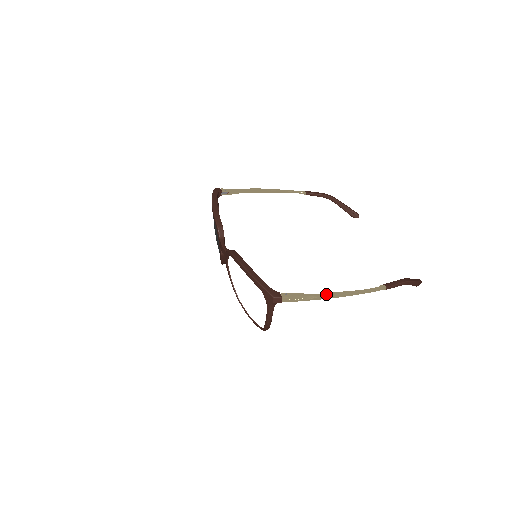
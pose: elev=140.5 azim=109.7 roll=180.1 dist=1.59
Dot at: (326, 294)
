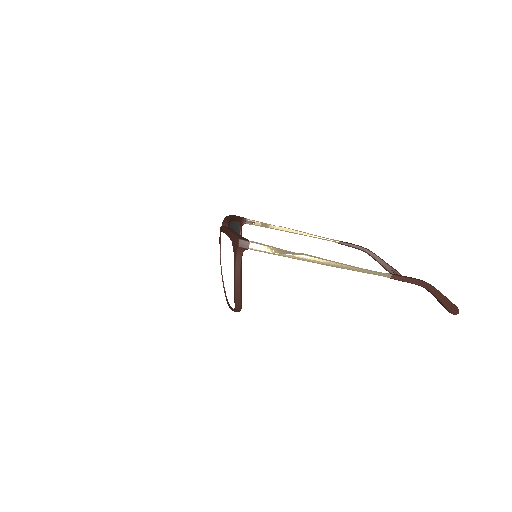
Dot at: (305, 254)
